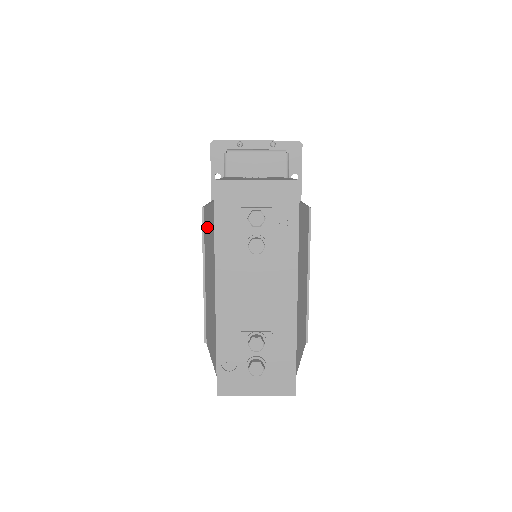
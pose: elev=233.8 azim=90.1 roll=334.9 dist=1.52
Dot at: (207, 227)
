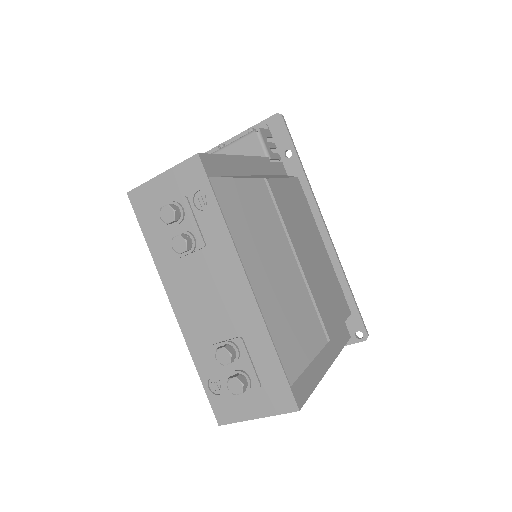
Dot at: occluded
